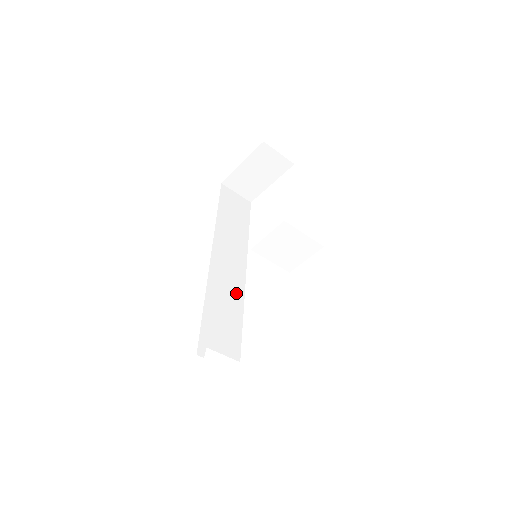
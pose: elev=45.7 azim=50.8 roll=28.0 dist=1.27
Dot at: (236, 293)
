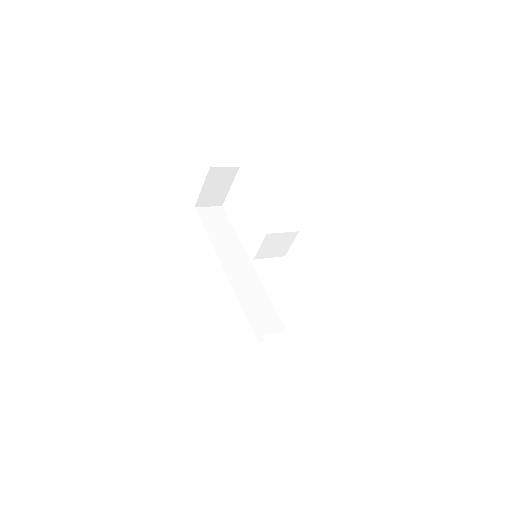
Dot at: (255, 284)
